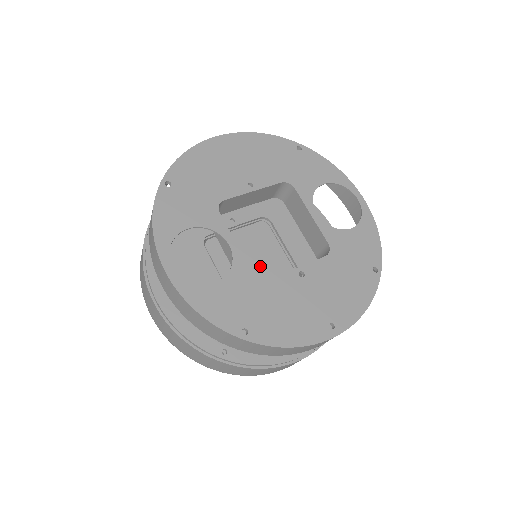
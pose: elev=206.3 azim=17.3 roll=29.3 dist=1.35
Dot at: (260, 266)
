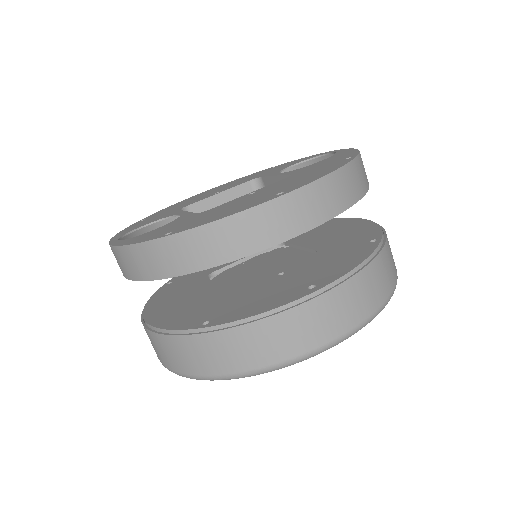
Dot at: (269, 268)
